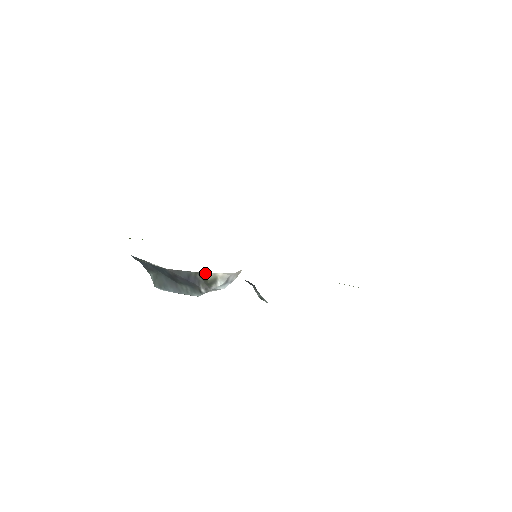
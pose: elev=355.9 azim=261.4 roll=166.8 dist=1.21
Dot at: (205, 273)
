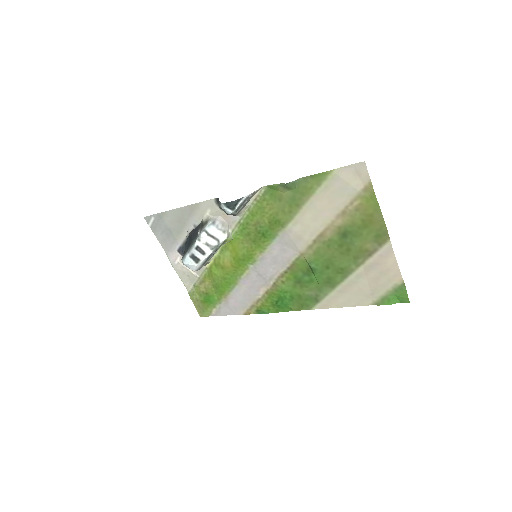
Dot at: (203, 218)
